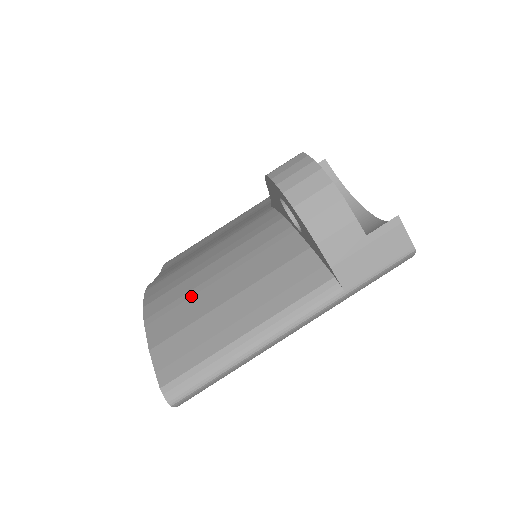
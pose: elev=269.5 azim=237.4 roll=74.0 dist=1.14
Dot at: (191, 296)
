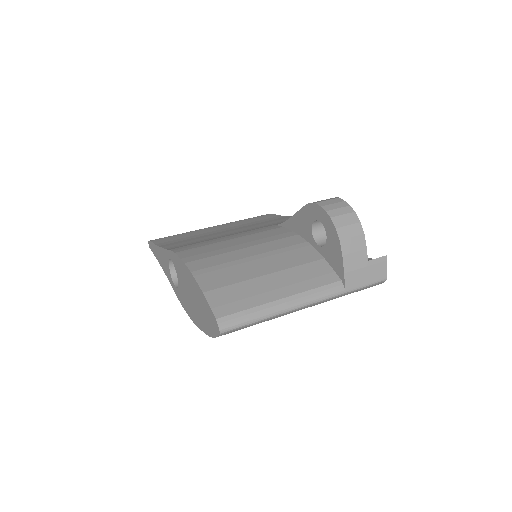
Dot at: (232, 265)
